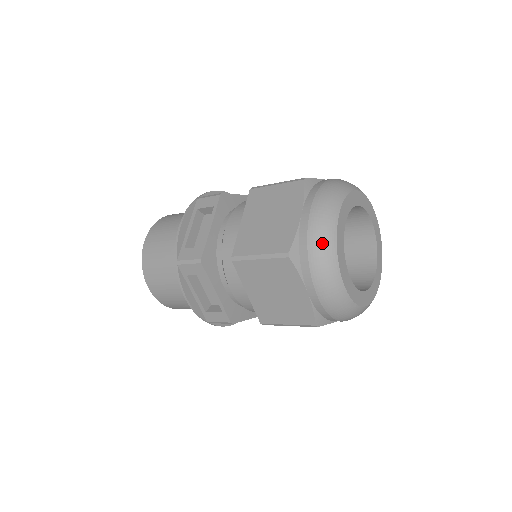
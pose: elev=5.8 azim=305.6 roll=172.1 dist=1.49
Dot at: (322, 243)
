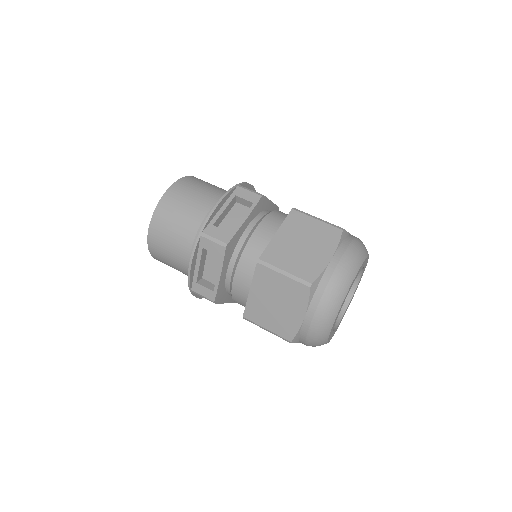
Dot at: (318, 339)
